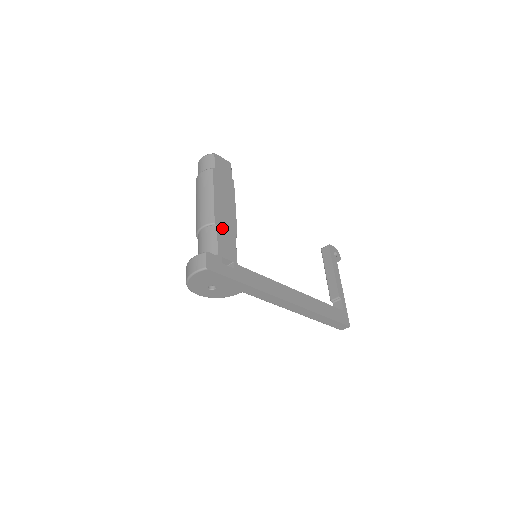
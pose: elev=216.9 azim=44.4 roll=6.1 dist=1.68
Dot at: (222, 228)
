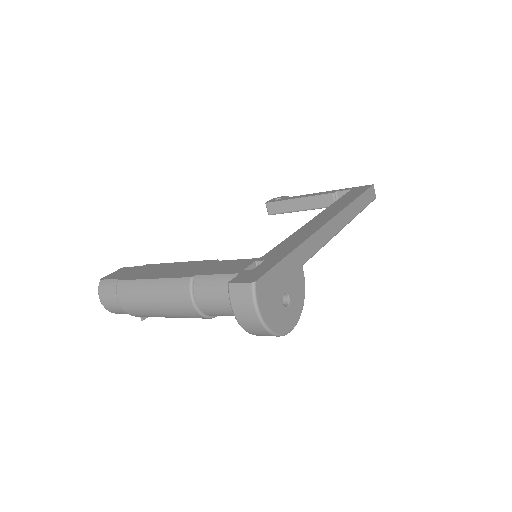
Dot at: (202, 271)
